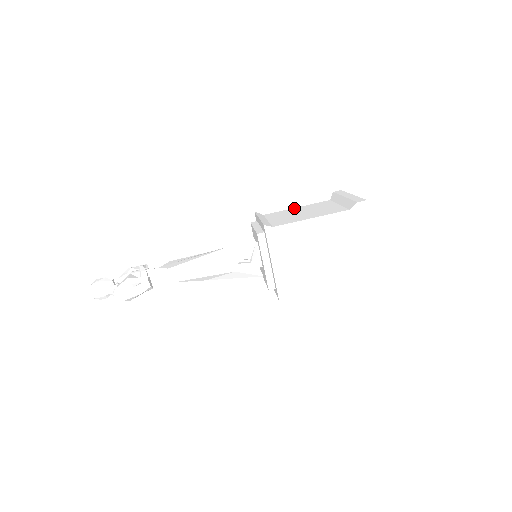
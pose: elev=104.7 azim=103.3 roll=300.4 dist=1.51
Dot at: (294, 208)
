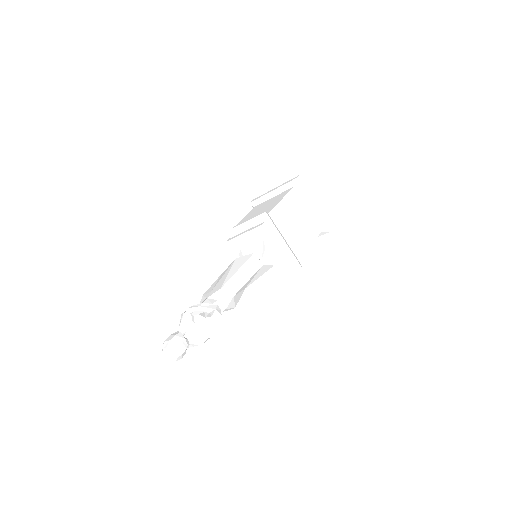
Dot at: (241, 220)
